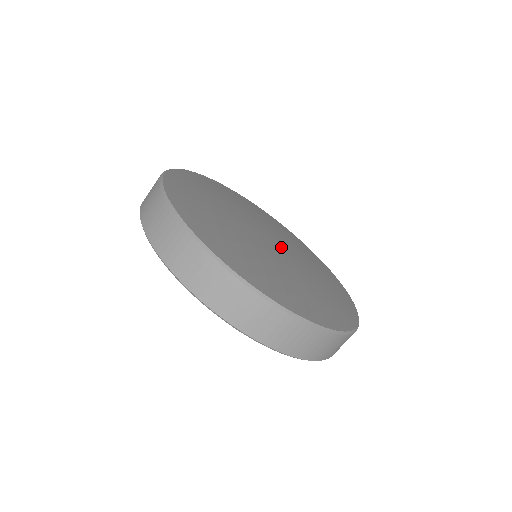
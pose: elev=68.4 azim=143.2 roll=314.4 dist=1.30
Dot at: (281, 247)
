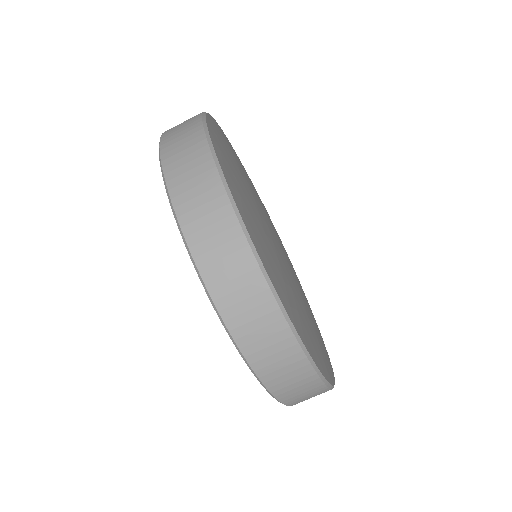
Dot at: occluded
